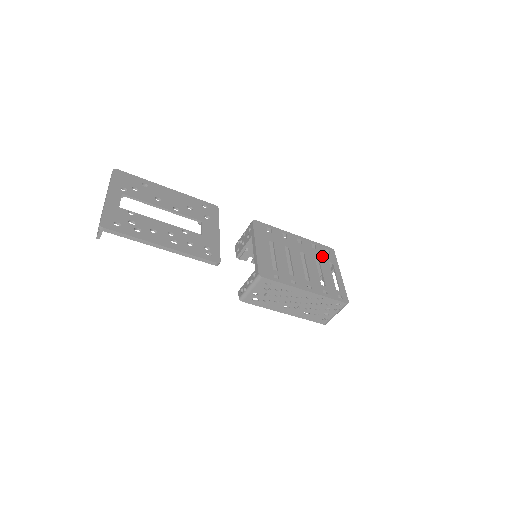
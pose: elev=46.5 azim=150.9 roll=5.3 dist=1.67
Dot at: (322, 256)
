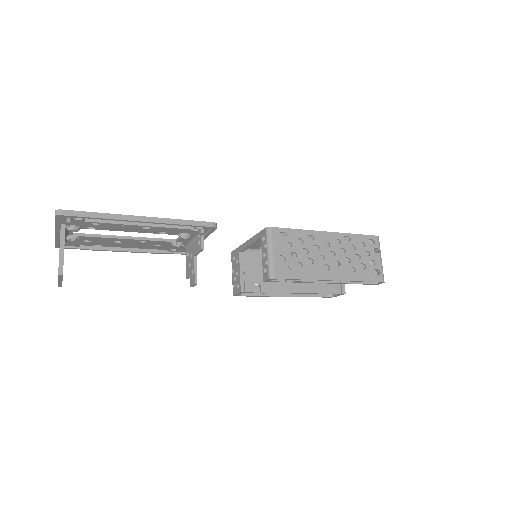
Dot at: occluded
